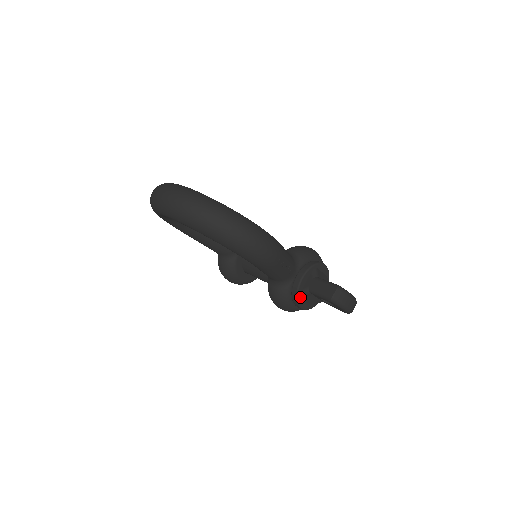
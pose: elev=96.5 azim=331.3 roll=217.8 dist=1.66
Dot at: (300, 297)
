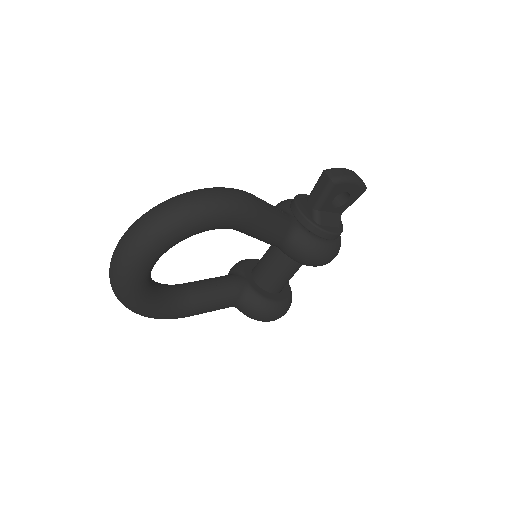
Dot at: (319, 225)
